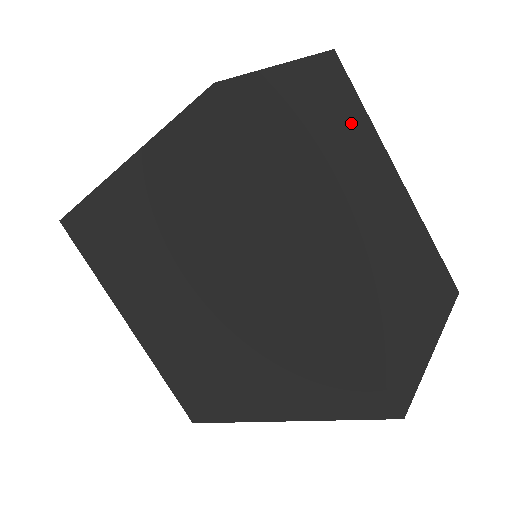
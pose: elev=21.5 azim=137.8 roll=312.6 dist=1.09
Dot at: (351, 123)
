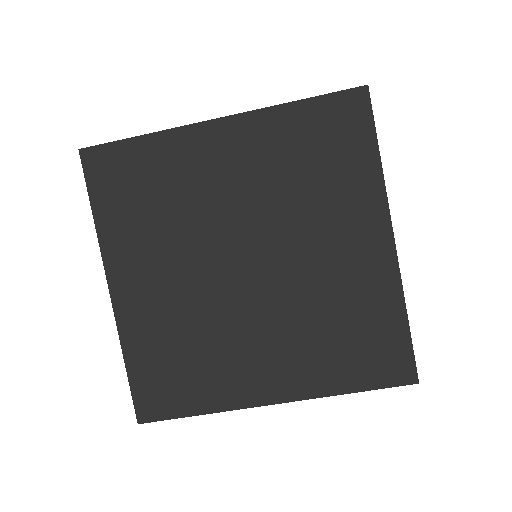
Dot at: occluded
